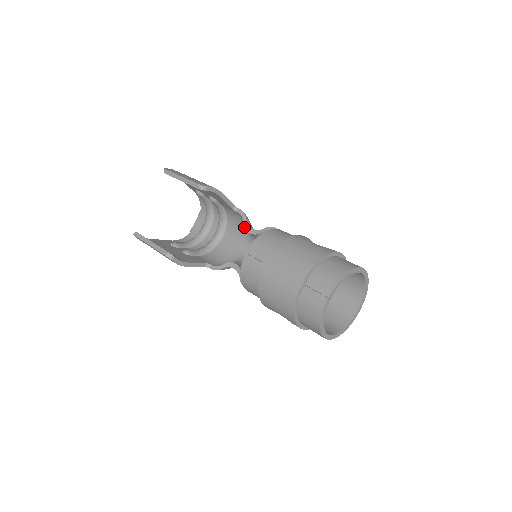
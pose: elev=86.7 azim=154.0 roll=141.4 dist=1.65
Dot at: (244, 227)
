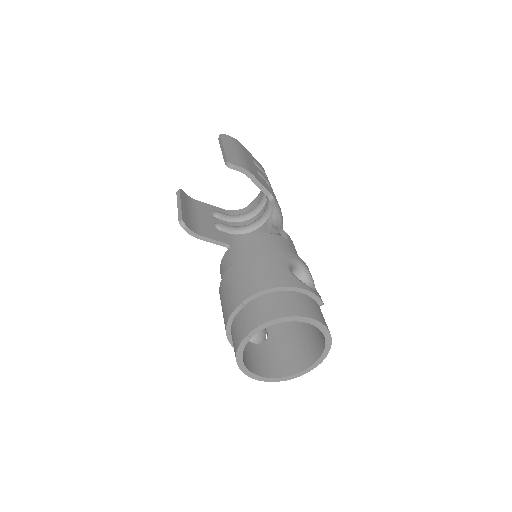
Dot at: occluded
